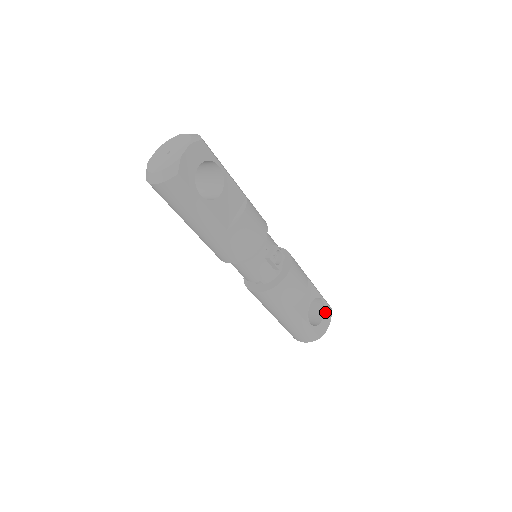
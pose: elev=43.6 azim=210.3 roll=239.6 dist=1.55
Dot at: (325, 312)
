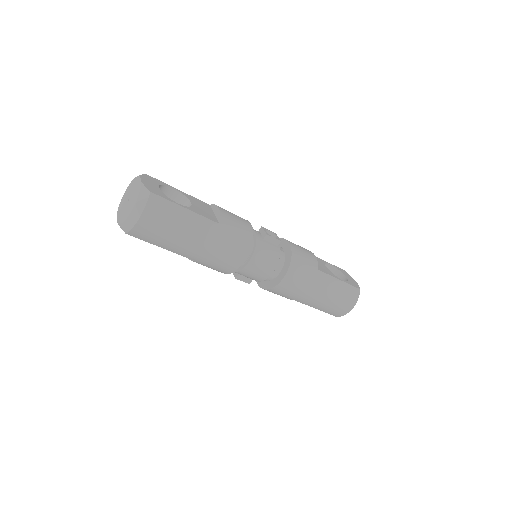
Dot at: (342, 272)
